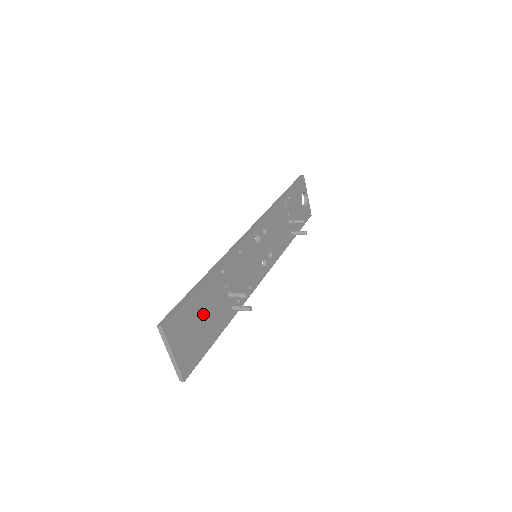
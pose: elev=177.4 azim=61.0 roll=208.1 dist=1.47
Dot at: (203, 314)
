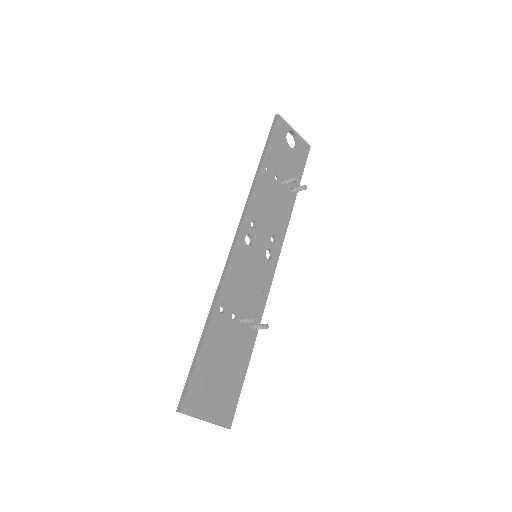
Dot at: (220, 363)
